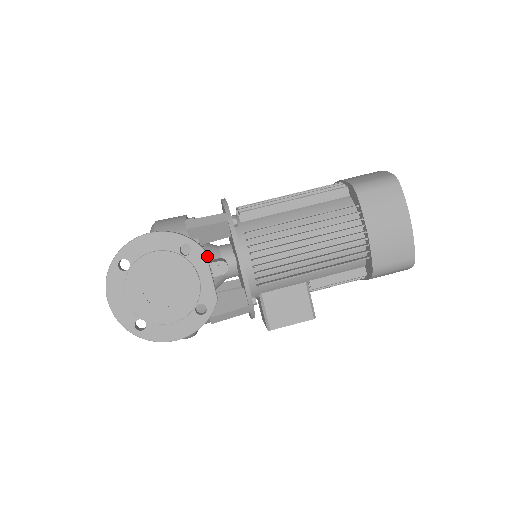
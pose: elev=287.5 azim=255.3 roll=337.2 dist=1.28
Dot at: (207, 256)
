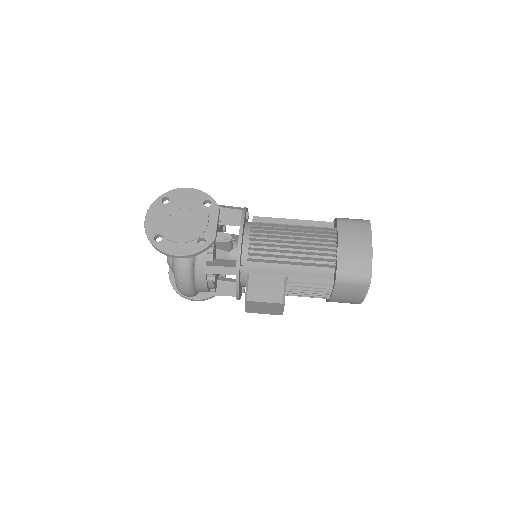
Dot at: occluded
